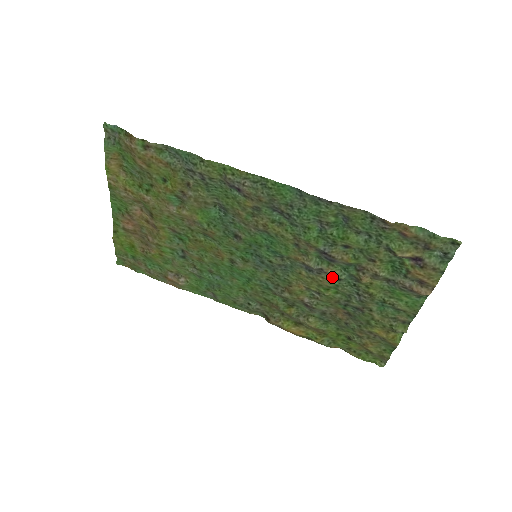
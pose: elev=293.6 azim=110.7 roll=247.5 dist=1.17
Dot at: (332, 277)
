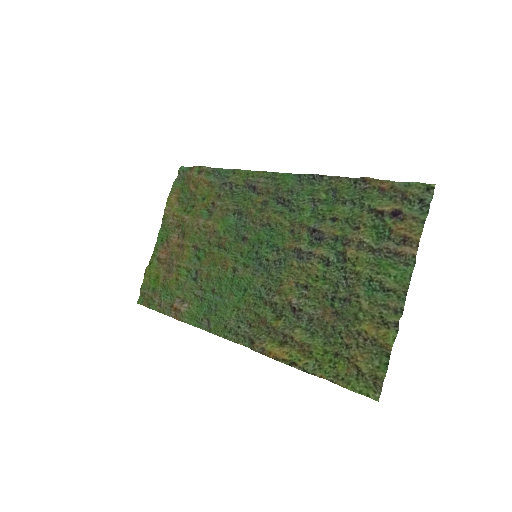
Dot at: (321, 262)
